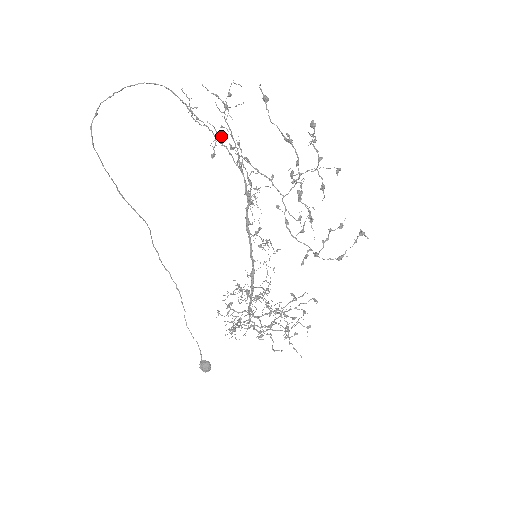
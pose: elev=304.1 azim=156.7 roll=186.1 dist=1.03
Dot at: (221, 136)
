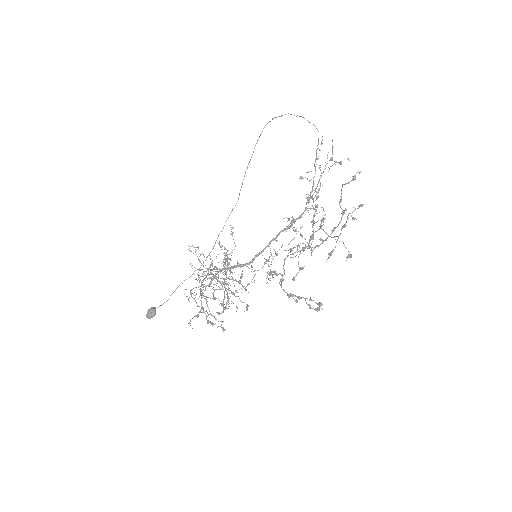
Dot at: occluded
